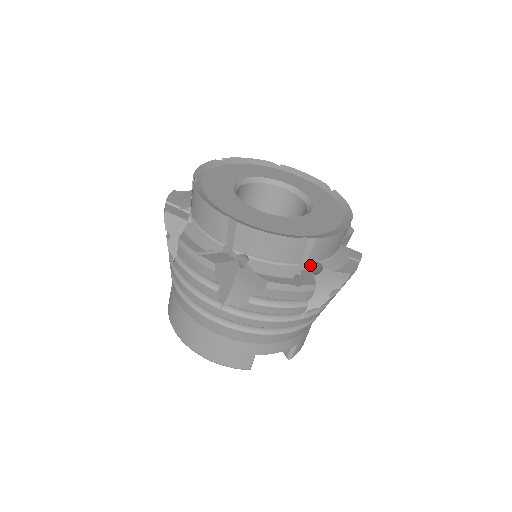
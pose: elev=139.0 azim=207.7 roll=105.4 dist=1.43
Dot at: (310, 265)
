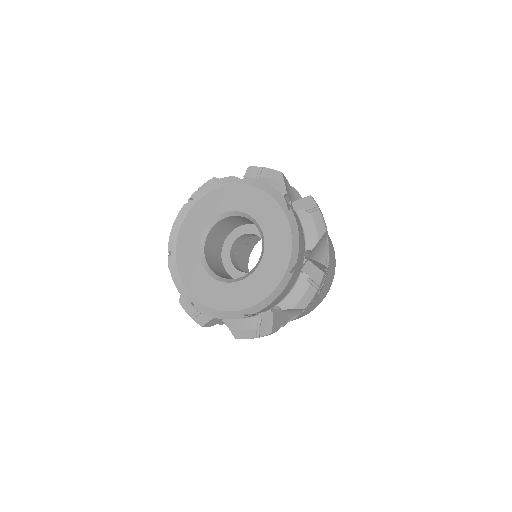
Dot at: occluded
